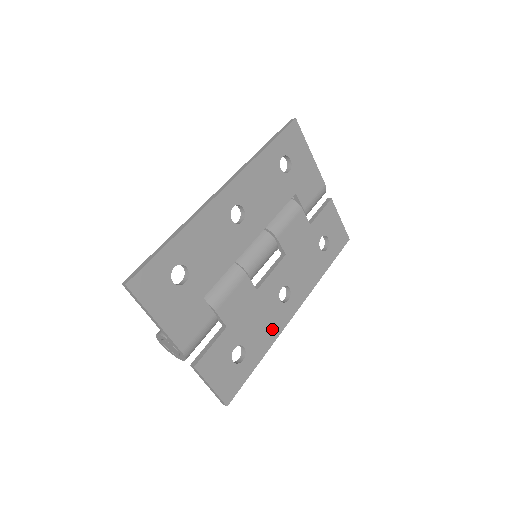
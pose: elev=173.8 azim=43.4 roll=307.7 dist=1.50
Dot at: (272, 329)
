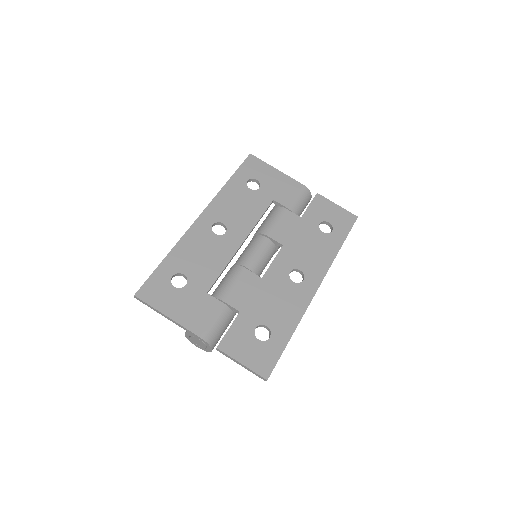
Dot at: (294, 307)
